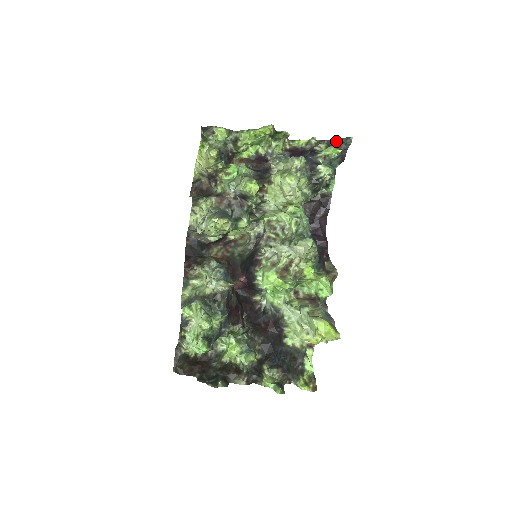
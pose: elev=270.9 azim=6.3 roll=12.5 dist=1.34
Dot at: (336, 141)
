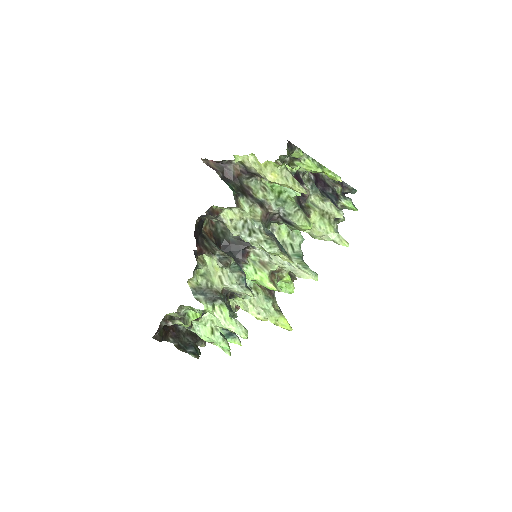
Dot at: (344, 183)
